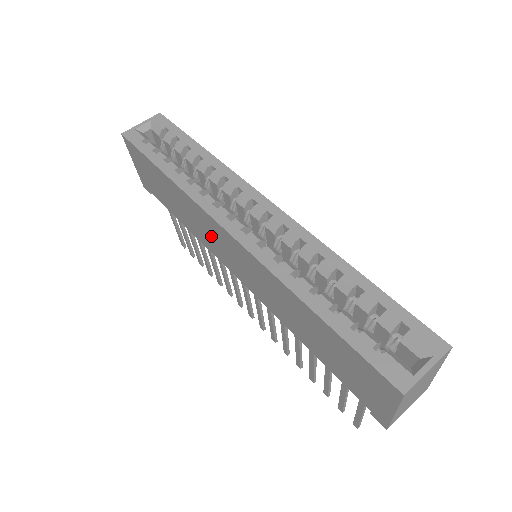
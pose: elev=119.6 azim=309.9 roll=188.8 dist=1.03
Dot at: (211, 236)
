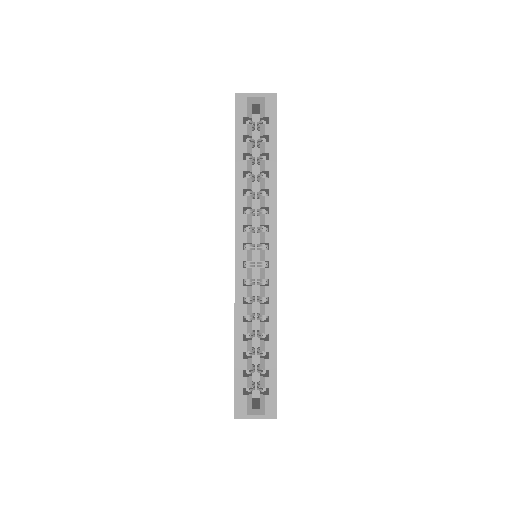
Dot at: occluded
